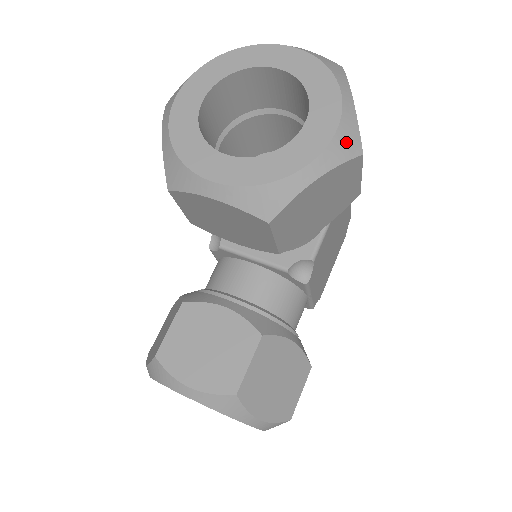
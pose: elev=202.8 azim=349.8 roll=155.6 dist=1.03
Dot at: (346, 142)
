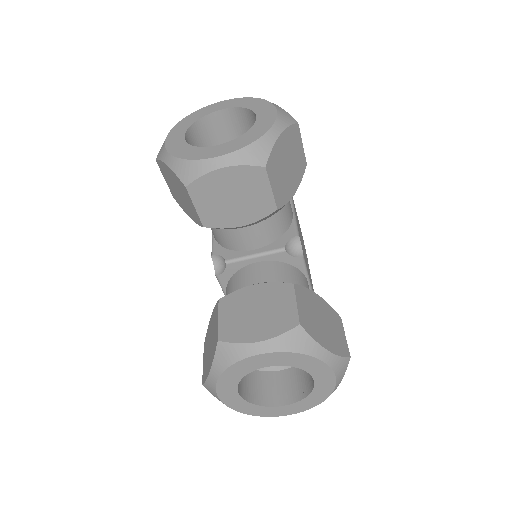
Dot at: (285, 116)
